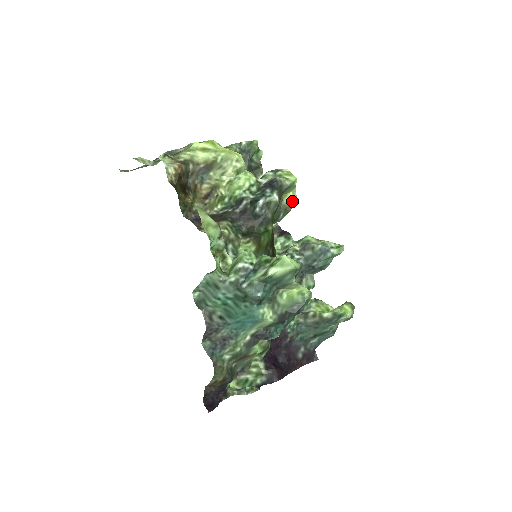
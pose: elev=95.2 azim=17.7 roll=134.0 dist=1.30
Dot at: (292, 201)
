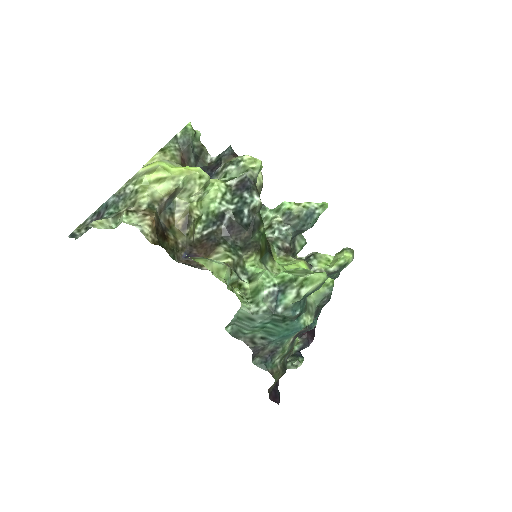
Dot at: (261, 180)
